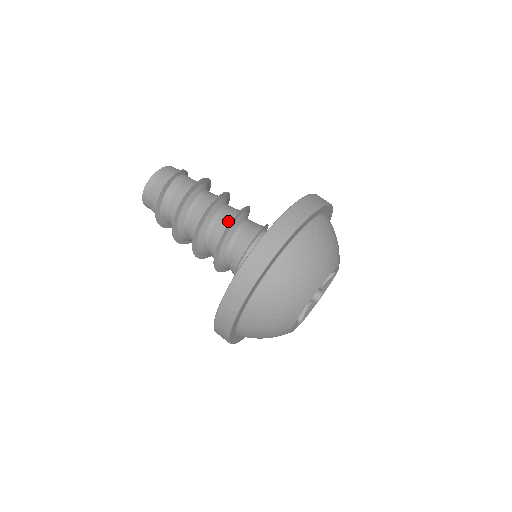
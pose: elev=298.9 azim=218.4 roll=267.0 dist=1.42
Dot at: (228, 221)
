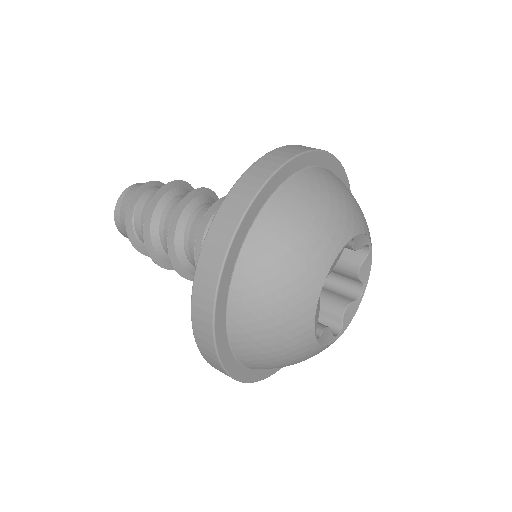
Dot at: occluded
